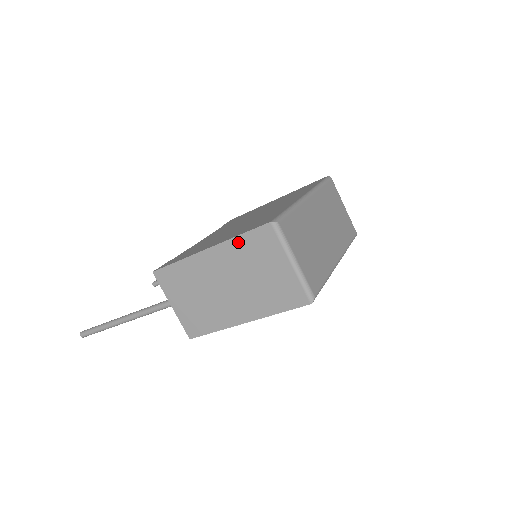
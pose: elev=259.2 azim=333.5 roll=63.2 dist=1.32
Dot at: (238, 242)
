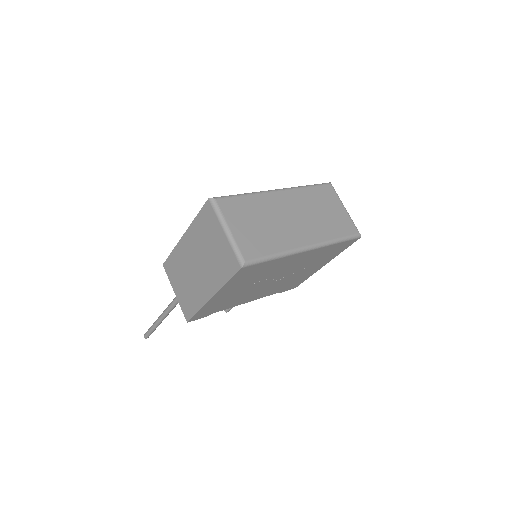
Dot at: (196, 223)
